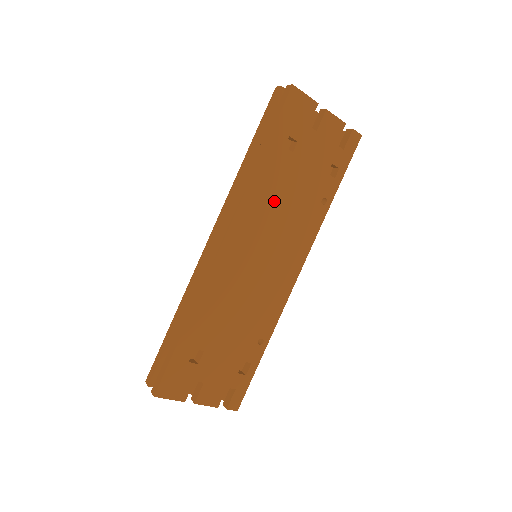
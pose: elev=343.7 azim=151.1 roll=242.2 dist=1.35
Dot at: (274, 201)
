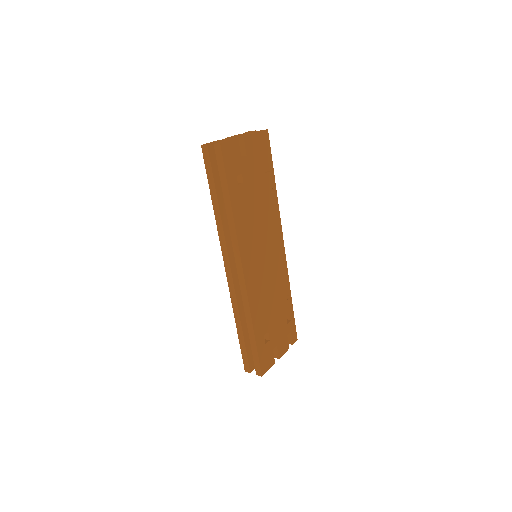
Dot at: (251, 221)
